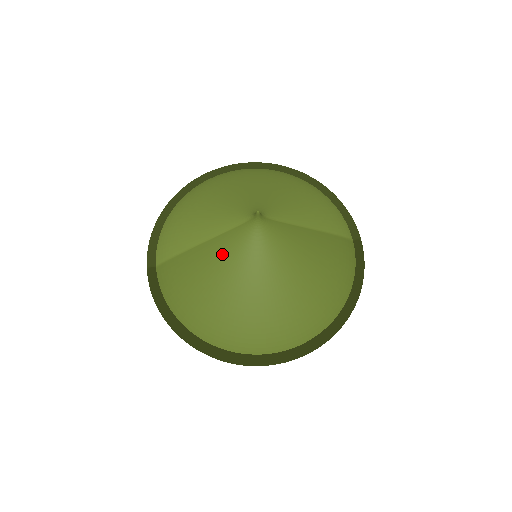
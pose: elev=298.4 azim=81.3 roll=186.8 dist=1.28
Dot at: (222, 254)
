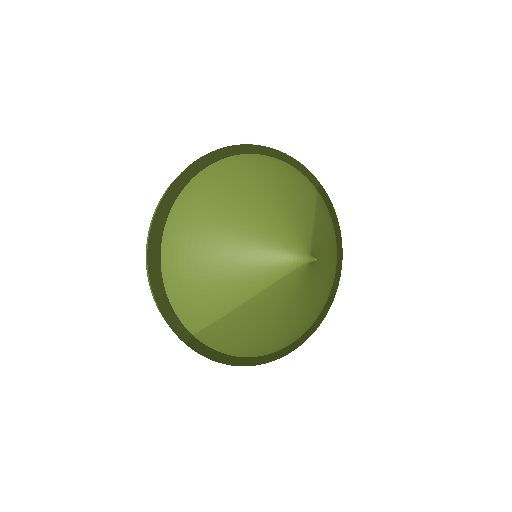
Dot at: (278, 299)
